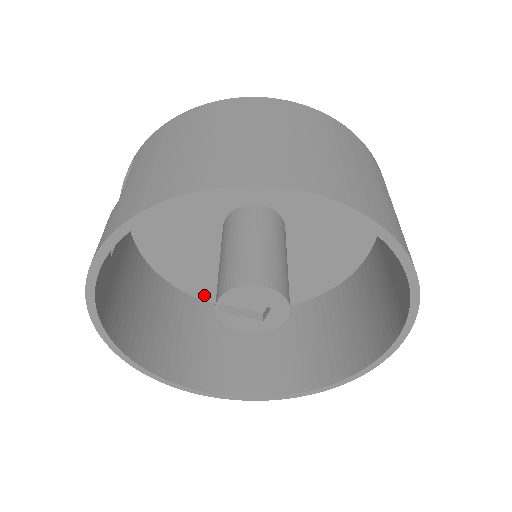
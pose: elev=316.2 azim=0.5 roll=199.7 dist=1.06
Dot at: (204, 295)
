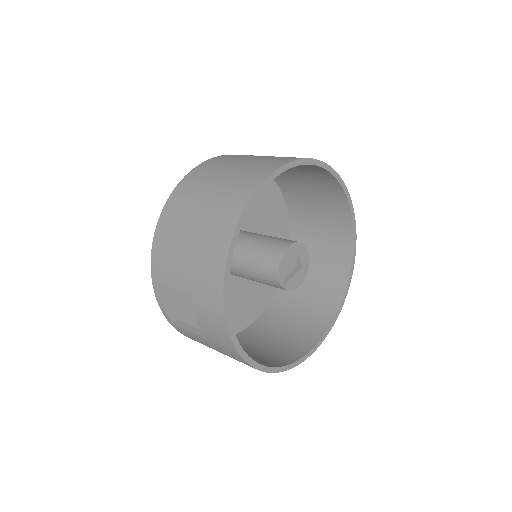
Dot at: (248, 321)
